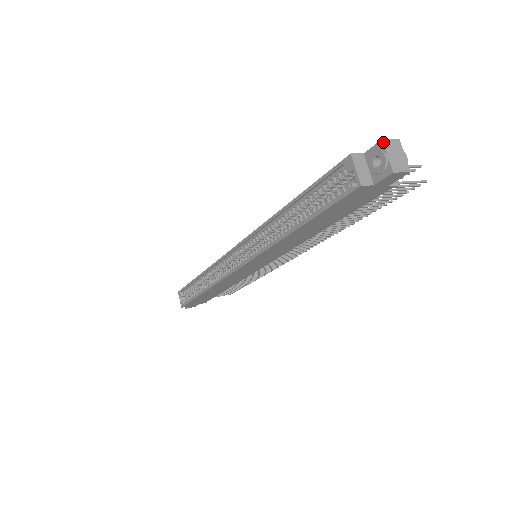
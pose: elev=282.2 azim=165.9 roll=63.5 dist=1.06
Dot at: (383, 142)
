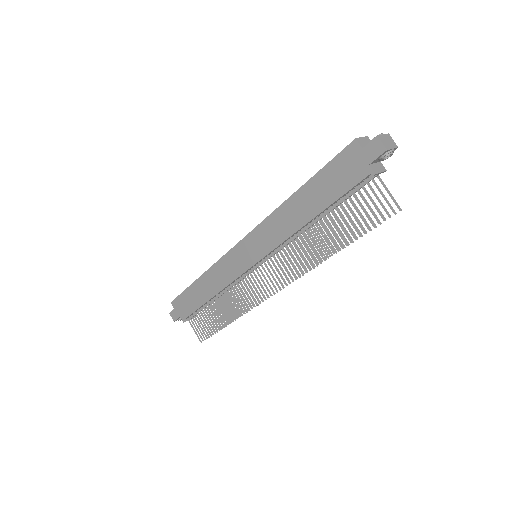
Dot at: (388, 134)
